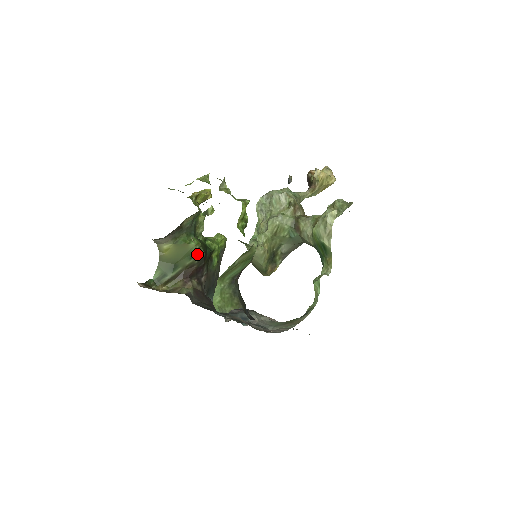
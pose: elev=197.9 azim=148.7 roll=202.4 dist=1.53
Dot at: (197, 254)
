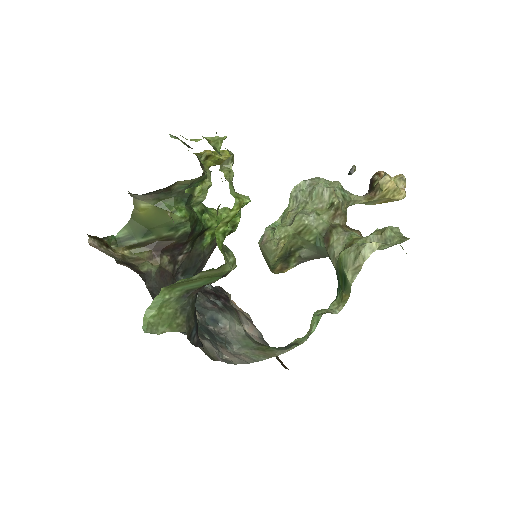
Dot at: (180, 228)
